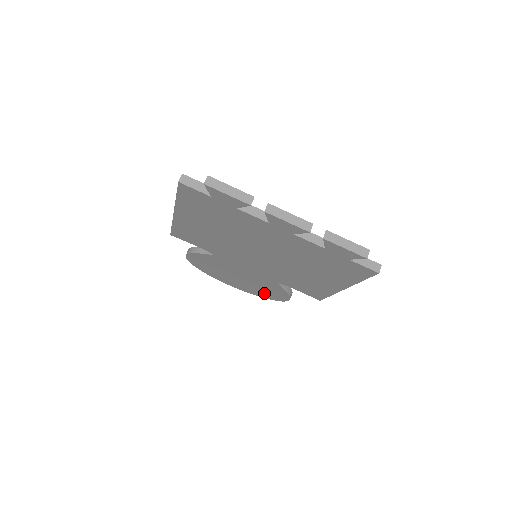
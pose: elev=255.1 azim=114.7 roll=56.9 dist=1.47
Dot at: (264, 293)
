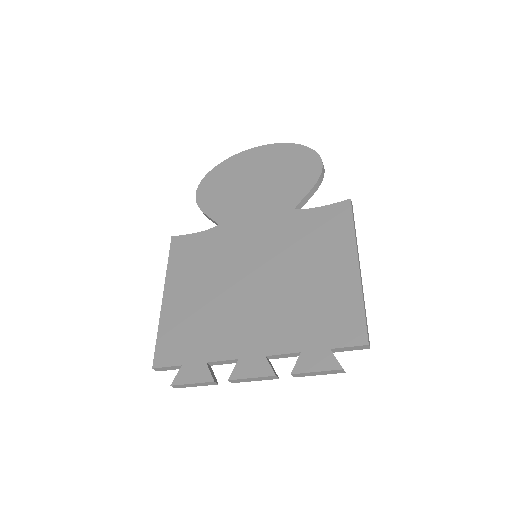
Dot at: occluded
